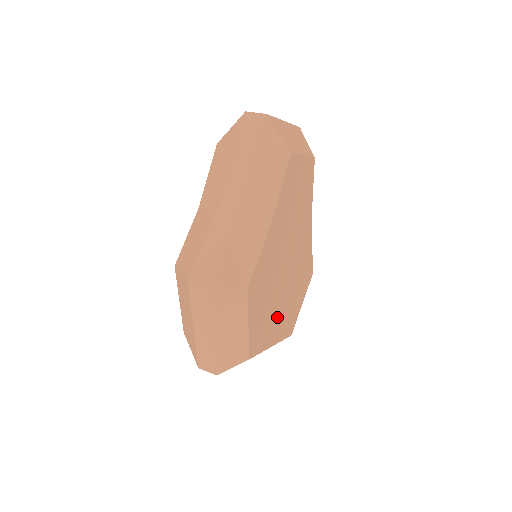
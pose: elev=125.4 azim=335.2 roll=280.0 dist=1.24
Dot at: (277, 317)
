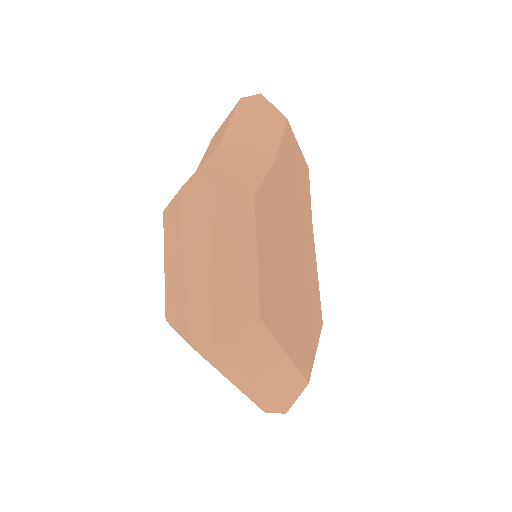
Dot at: (289, 313)
